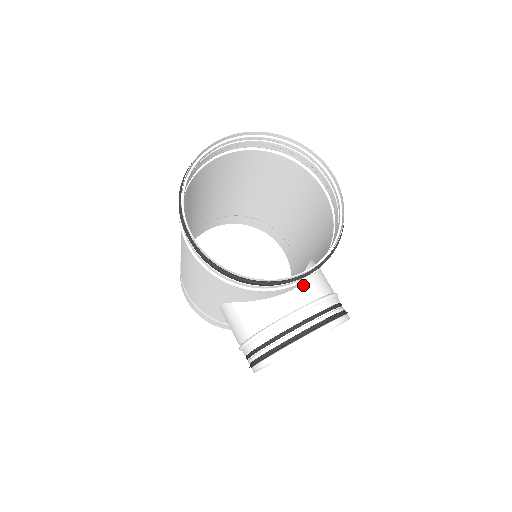
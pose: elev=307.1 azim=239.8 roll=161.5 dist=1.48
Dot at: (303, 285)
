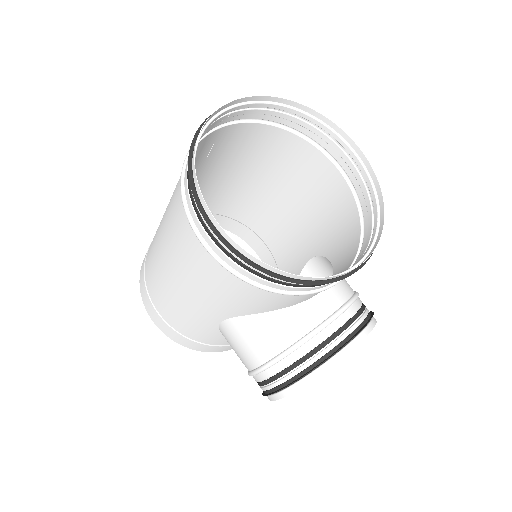
Dot at: occluded
